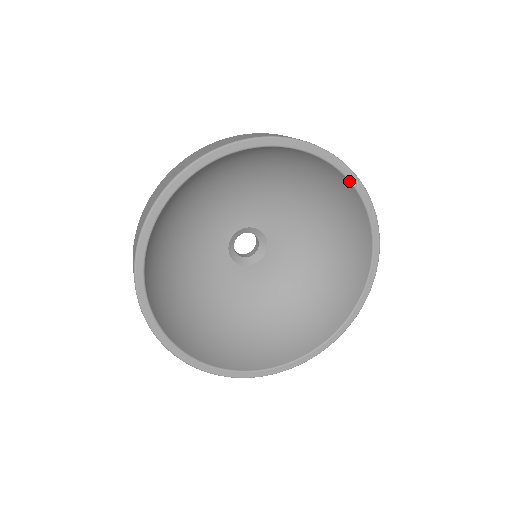
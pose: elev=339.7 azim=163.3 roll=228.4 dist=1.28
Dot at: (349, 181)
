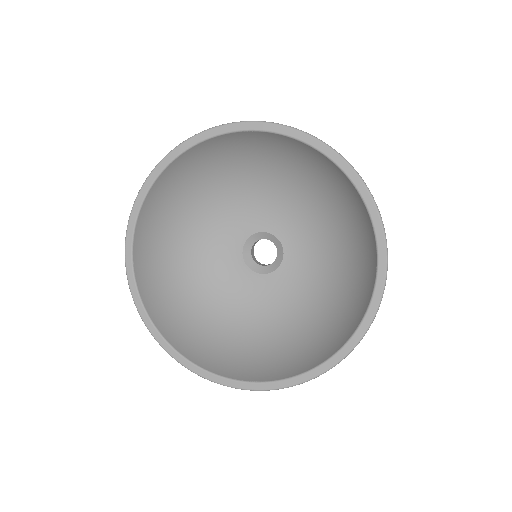
Dot at: (375, 237)
